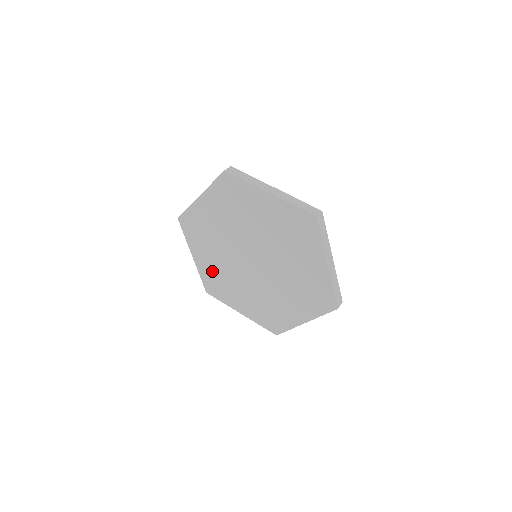
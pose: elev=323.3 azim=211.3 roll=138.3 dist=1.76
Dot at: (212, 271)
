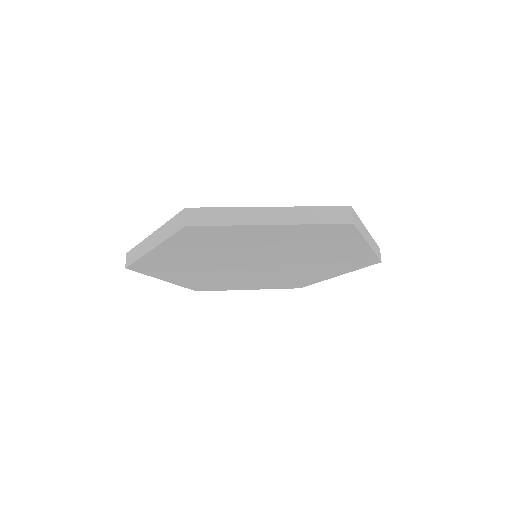
Dot at: (199, 281)
